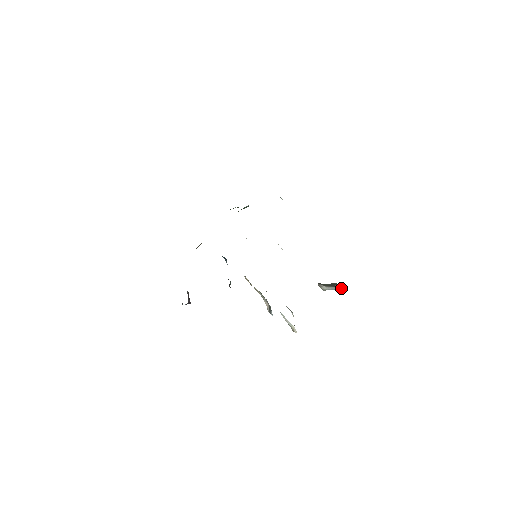
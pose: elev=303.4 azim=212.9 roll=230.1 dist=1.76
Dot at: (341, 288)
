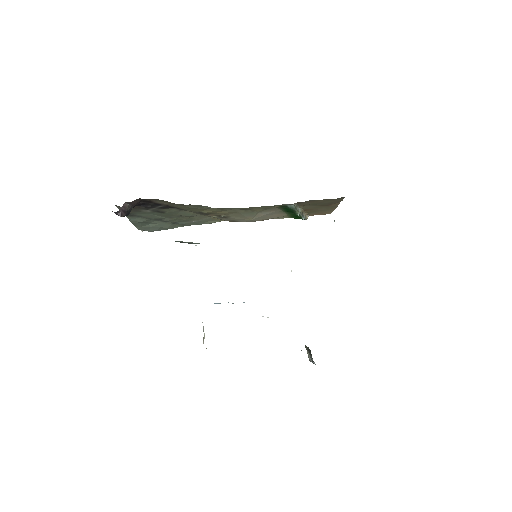
Dot at: occluded
